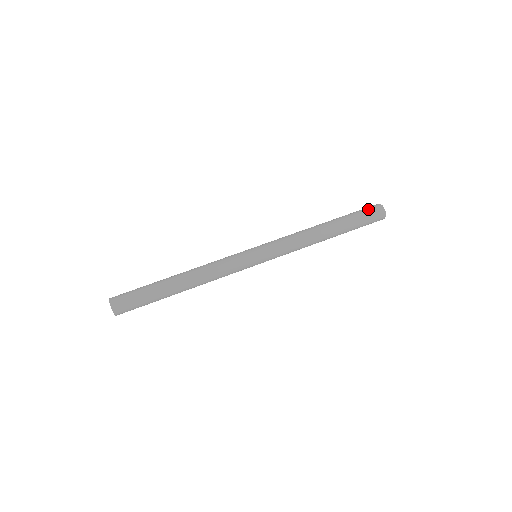
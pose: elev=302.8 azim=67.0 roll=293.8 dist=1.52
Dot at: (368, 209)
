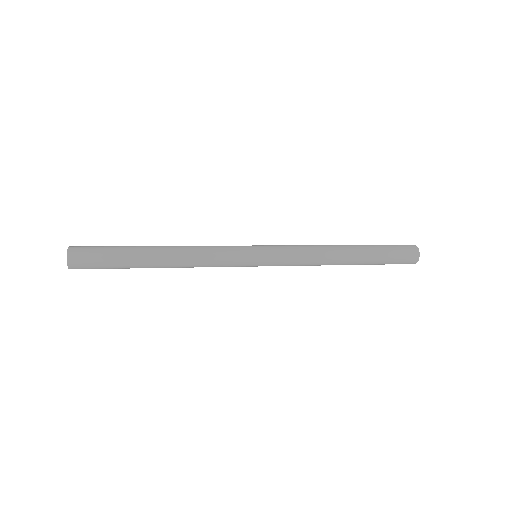
Dot at: (400, 245)
